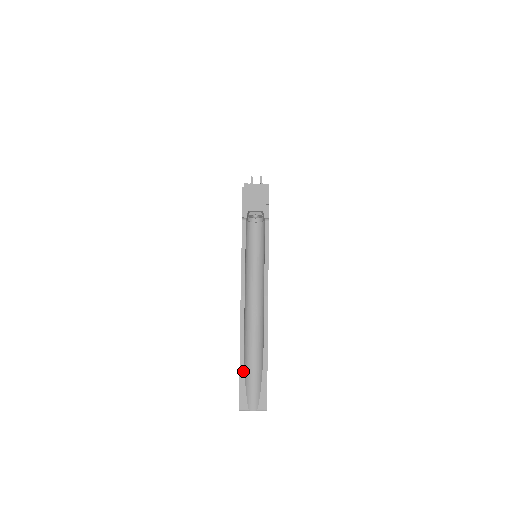
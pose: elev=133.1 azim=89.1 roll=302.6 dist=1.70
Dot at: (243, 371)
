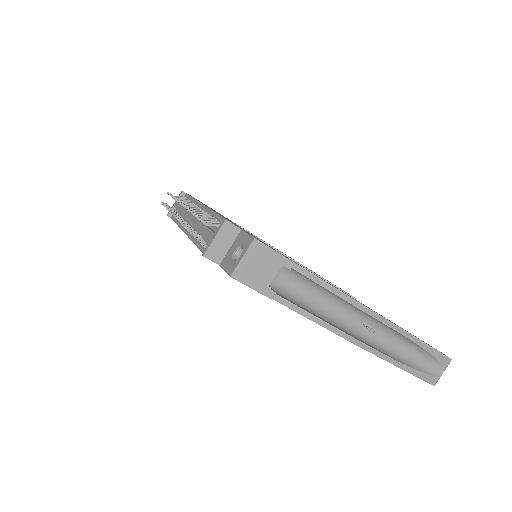
Dot at: (413, 370)
